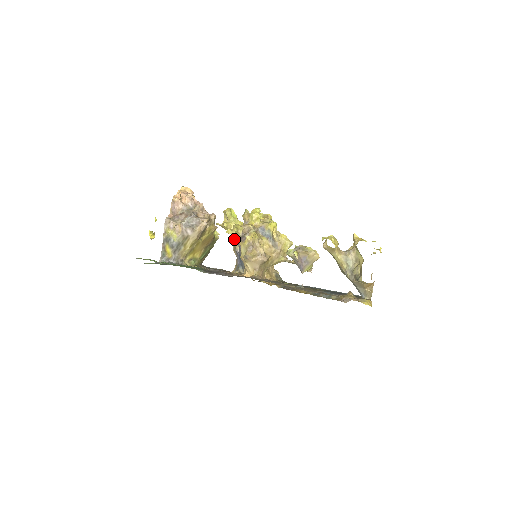
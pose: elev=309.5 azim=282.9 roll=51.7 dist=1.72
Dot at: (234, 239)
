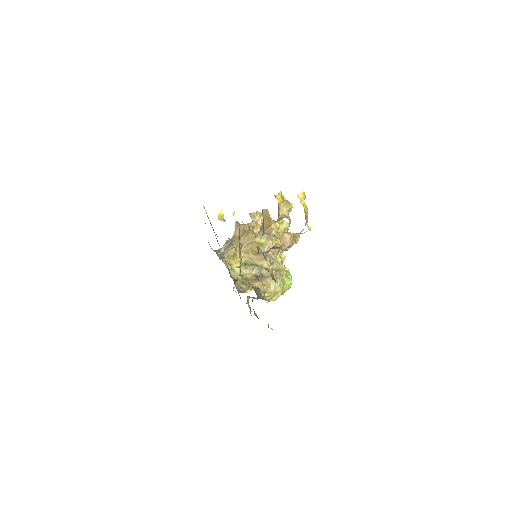
Dot at: occluded
